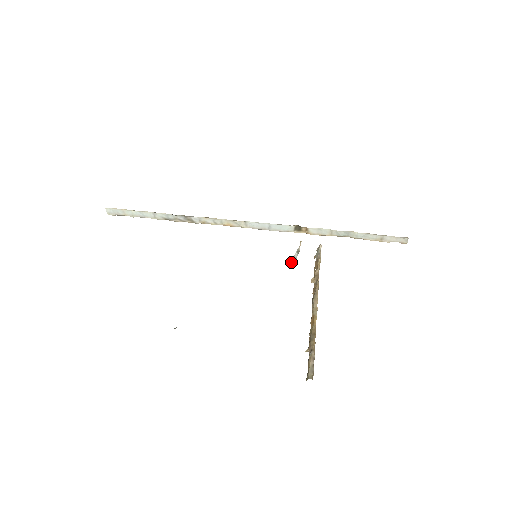
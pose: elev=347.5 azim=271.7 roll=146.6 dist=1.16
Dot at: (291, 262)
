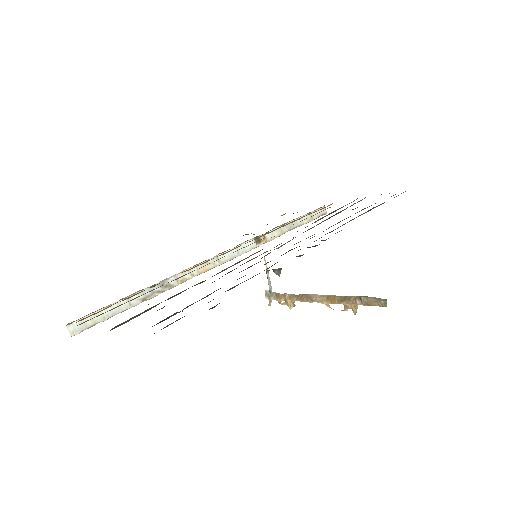
Dot at: occluded
